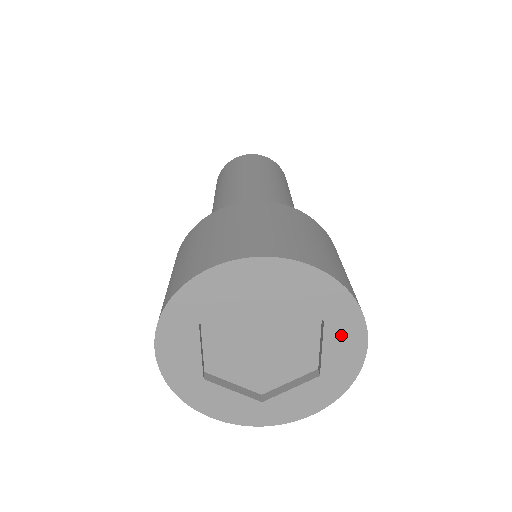
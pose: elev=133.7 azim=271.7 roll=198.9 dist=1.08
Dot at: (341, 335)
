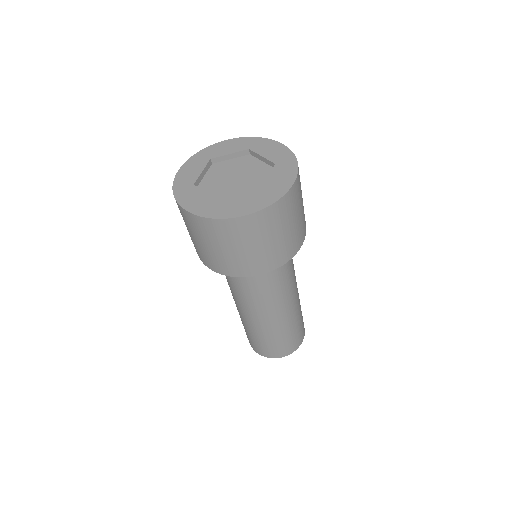
Dot at: (282, 171)
